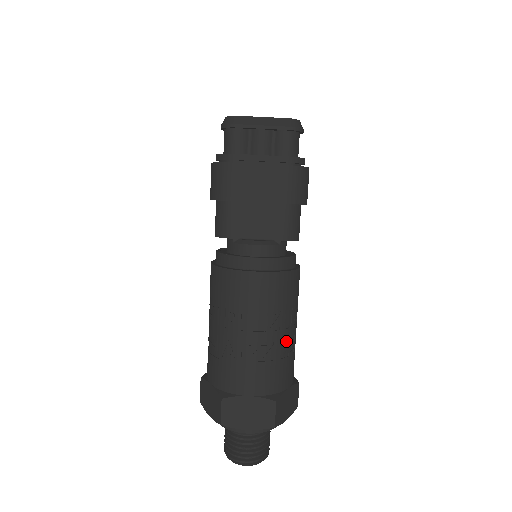
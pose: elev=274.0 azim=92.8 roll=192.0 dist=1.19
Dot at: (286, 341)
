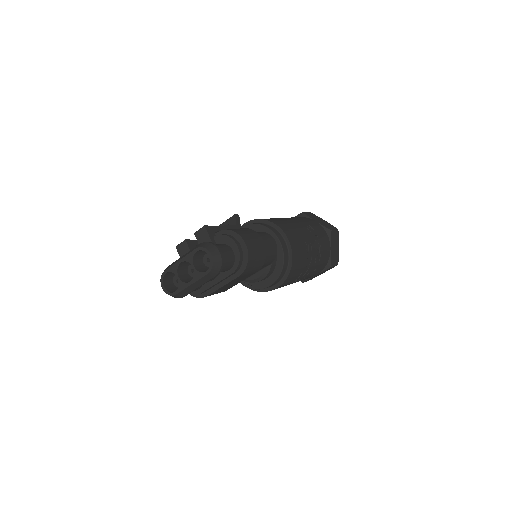
Dot at: (315, 258)
